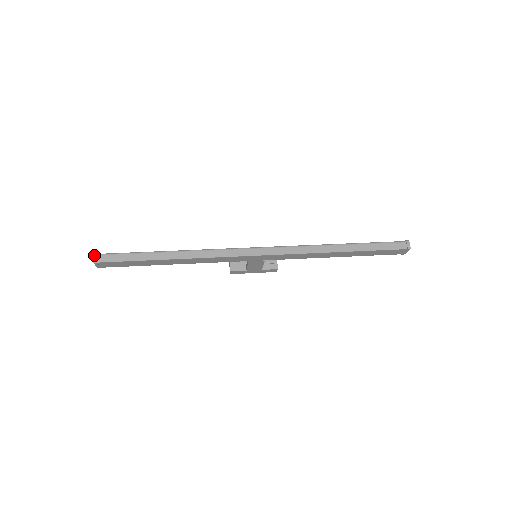
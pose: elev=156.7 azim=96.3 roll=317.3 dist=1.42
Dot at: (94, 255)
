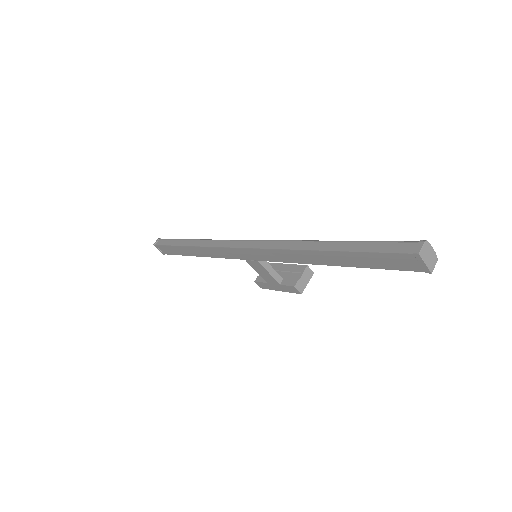
Dot at: (157, 239)
